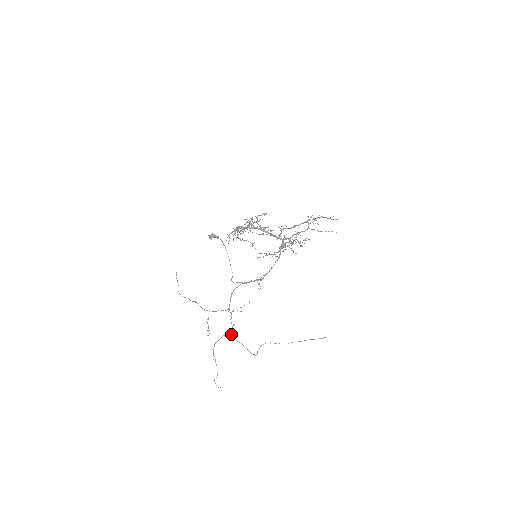
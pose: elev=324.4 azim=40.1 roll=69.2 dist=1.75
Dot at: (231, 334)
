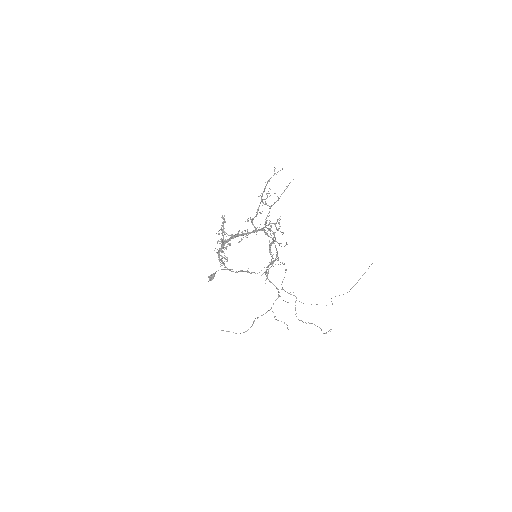
Dot at: occluded
